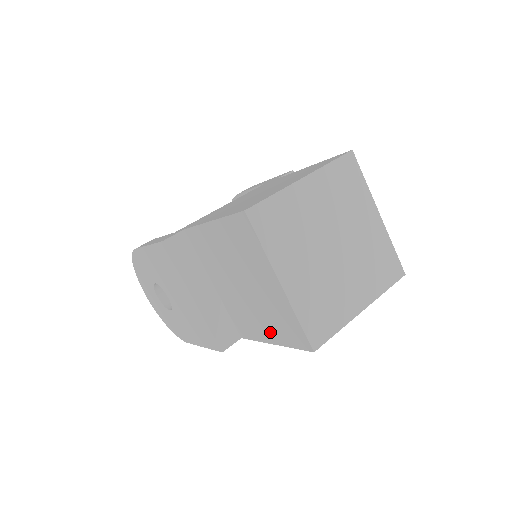
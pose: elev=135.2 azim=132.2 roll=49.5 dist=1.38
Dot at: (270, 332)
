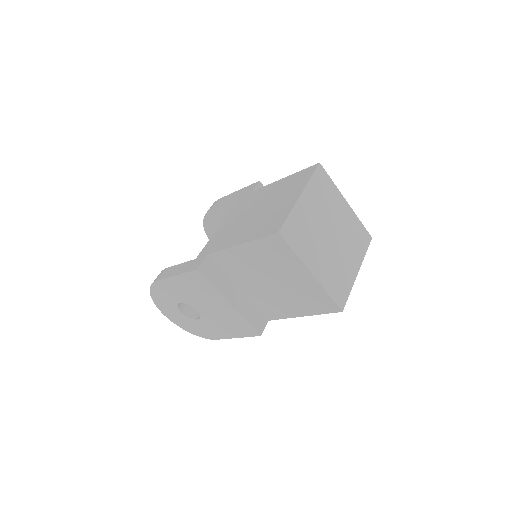
Dot at: (300, 309)
